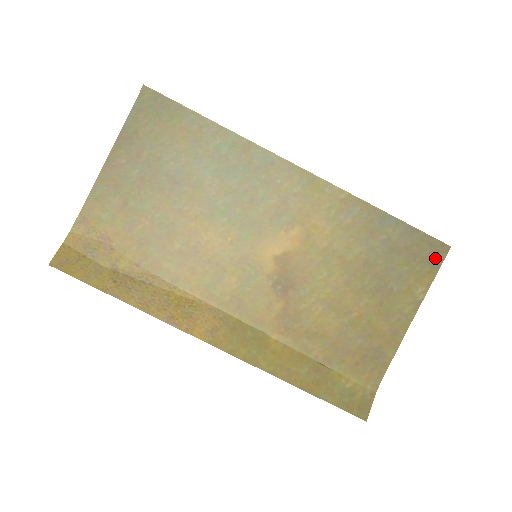
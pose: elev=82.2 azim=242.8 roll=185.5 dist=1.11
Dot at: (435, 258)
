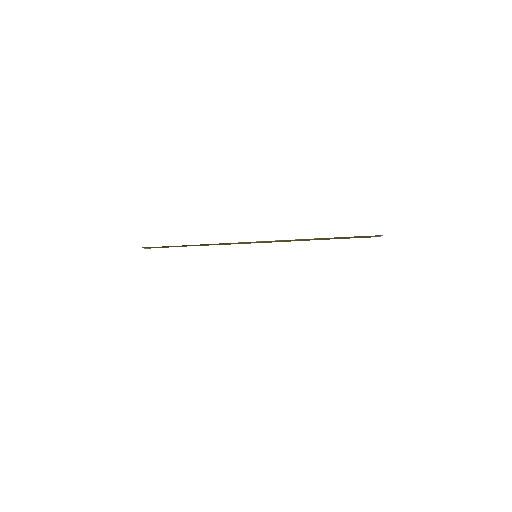
Dot at: occluded
